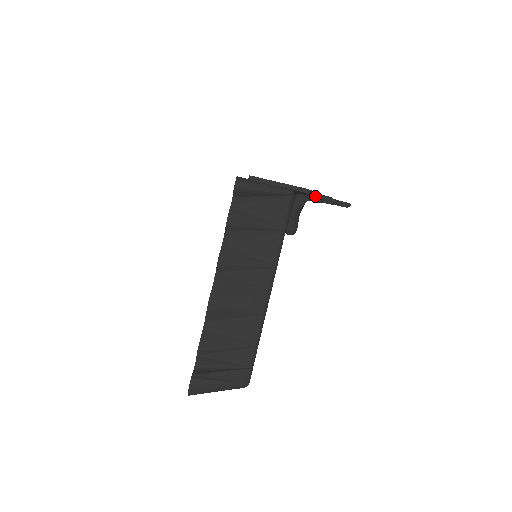
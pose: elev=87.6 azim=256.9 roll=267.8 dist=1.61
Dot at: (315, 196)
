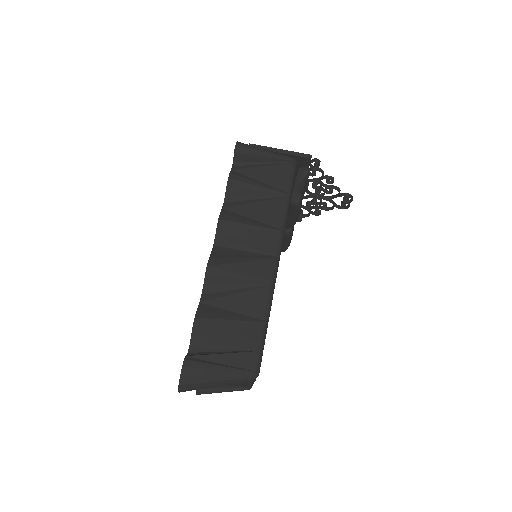
Dot at: (318, 170)
